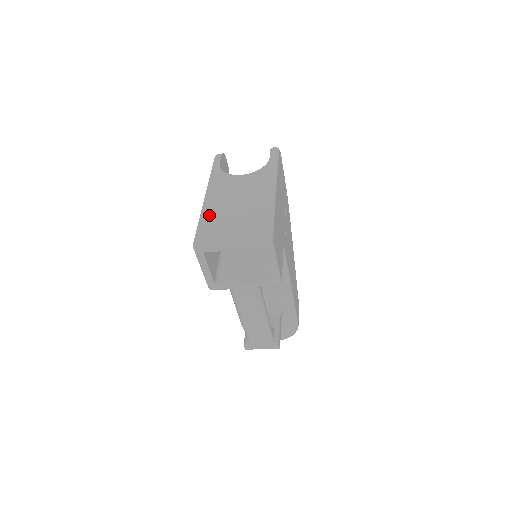
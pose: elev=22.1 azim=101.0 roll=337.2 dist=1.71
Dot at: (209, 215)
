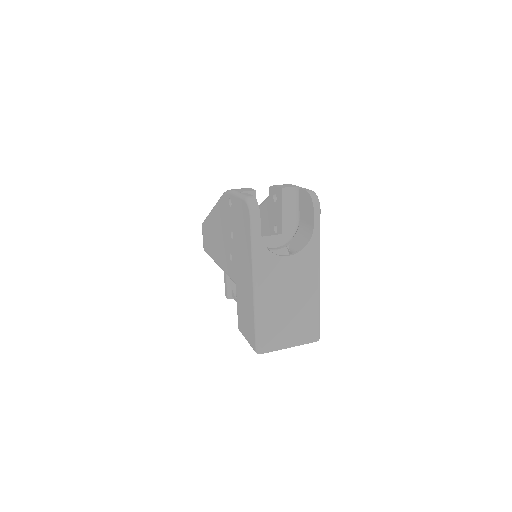
Dot at: (266, 319)
